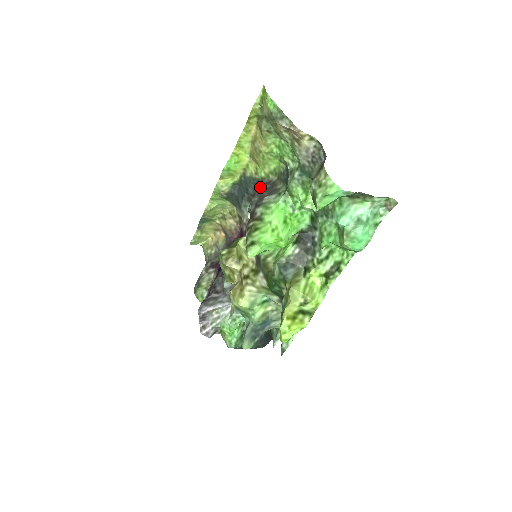
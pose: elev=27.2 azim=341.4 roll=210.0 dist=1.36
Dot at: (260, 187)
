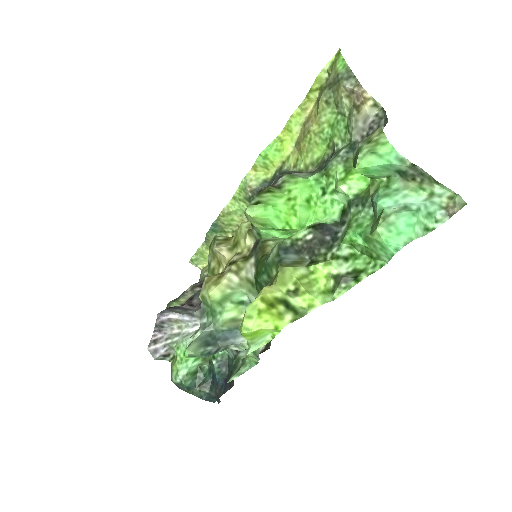
Dot at: occluded
